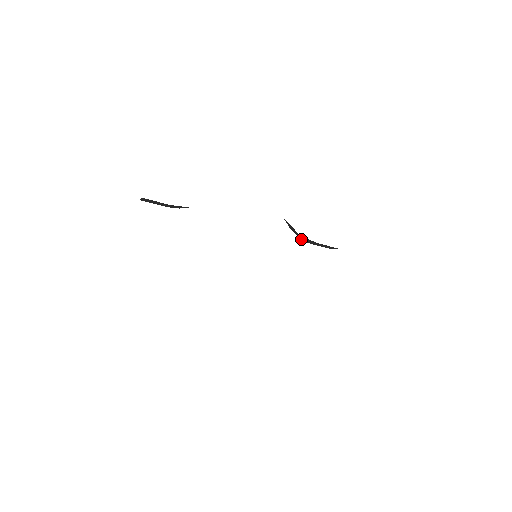
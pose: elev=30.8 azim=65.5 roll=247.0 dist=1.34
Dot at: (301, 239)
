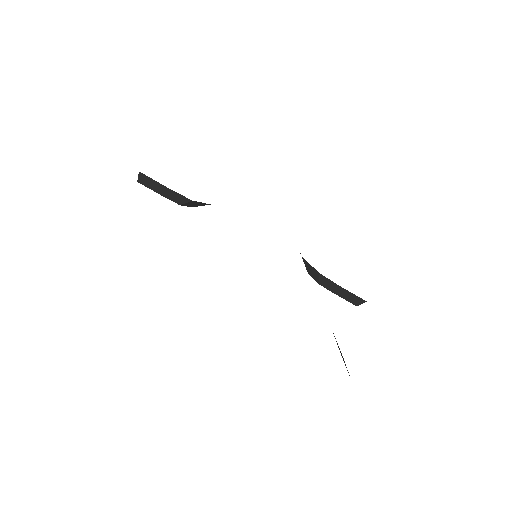
Dot at: (319, 282)
